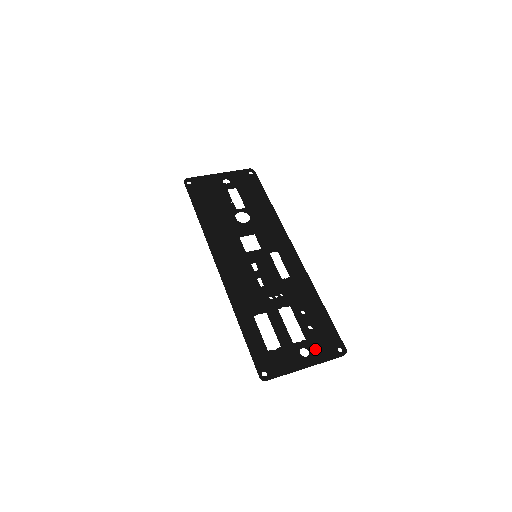
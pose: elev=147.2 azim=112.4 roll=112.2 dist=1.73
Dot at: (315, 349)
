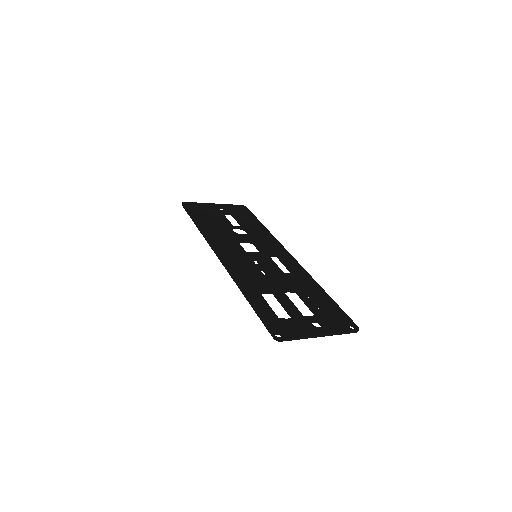
Dot at: (327, 323)
